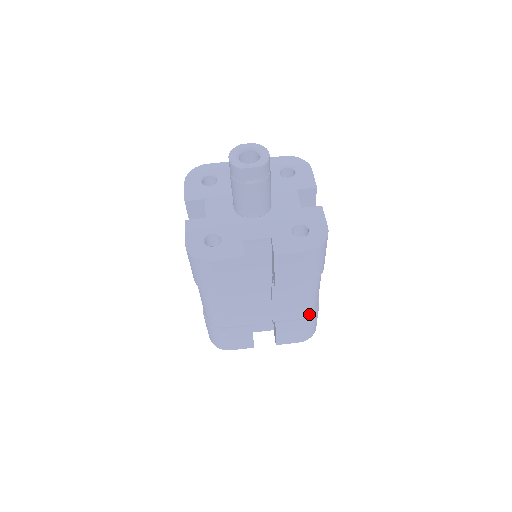
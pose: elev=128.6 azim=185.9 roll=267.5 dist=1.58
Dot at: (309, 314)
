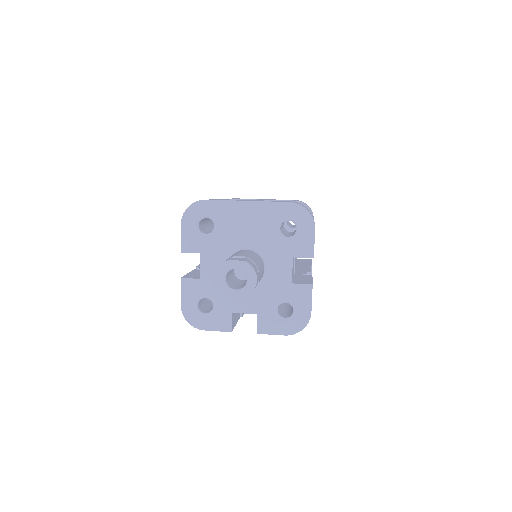
Dot at: occluded
